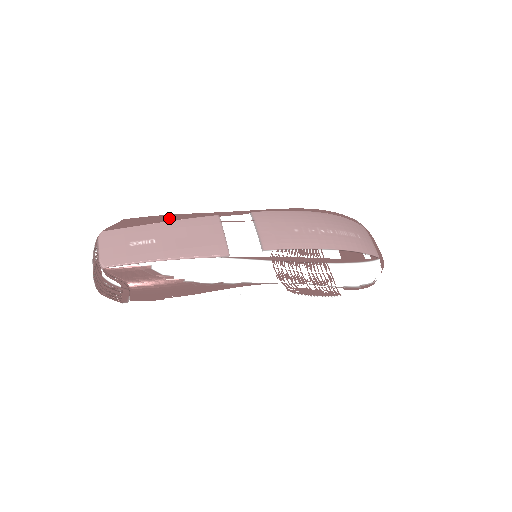
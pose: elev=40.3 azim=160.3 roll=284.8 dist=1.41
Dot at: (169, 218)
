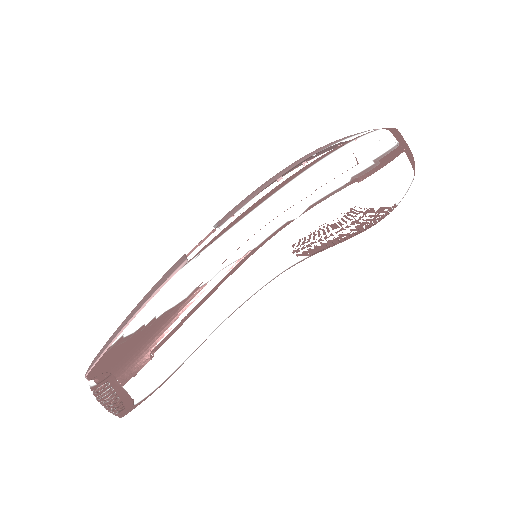
Dot at: occluded
